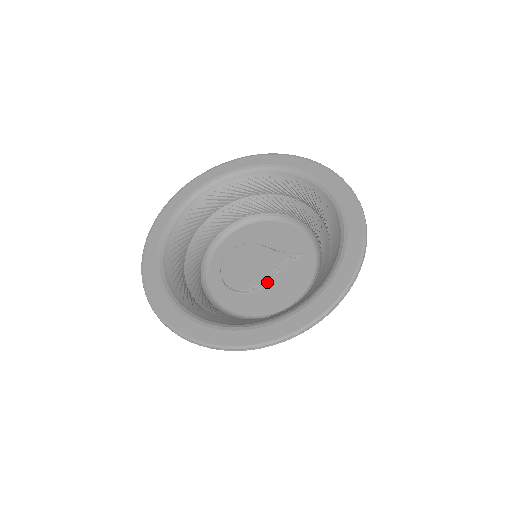
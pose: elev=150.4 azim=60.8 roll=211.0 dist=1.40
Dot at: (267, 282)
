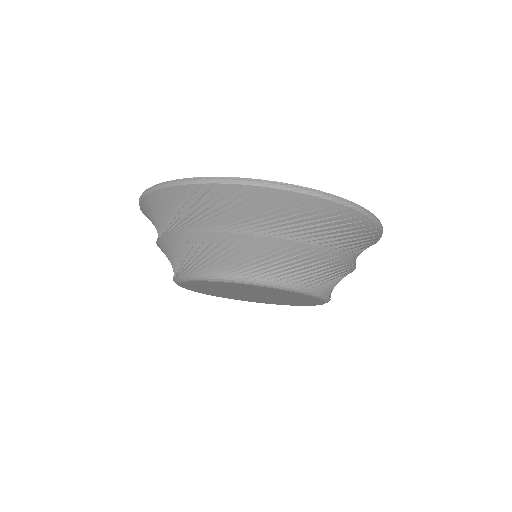
Dot at: occluded
